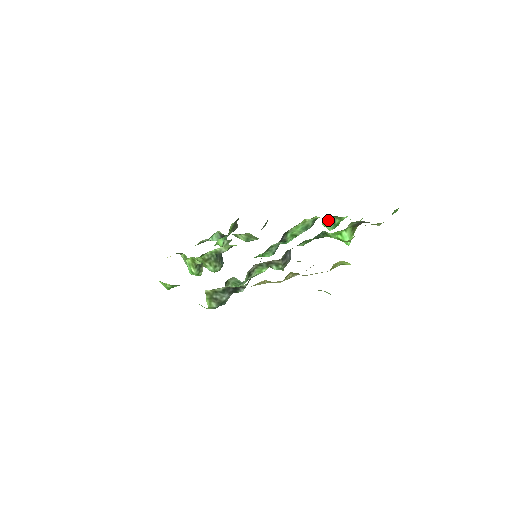
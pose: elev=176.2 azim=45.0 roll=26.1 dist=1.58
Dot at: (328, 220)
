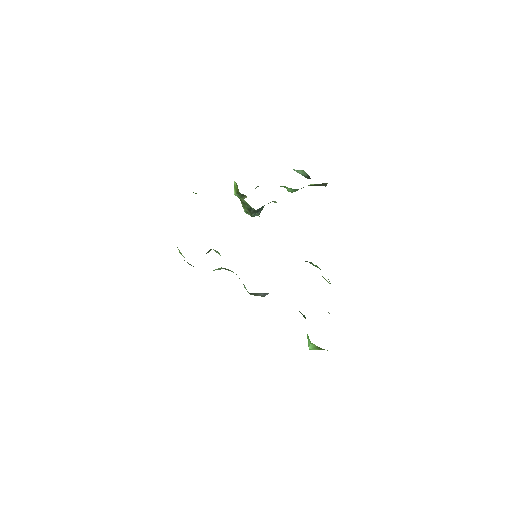
Dot at: occluded
